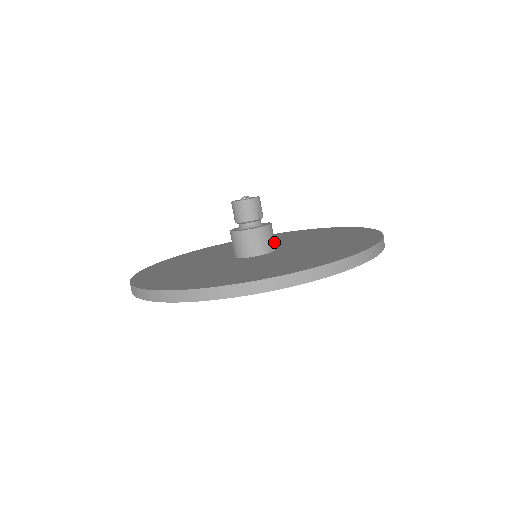
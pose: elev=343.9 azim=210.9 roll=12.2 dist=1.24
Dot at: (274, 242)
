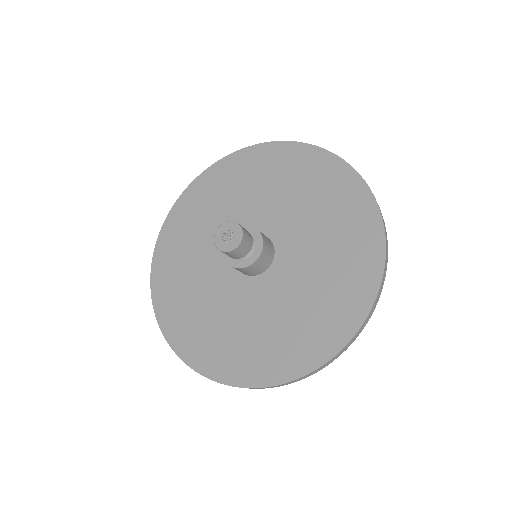
Dot at: (265, 236)
